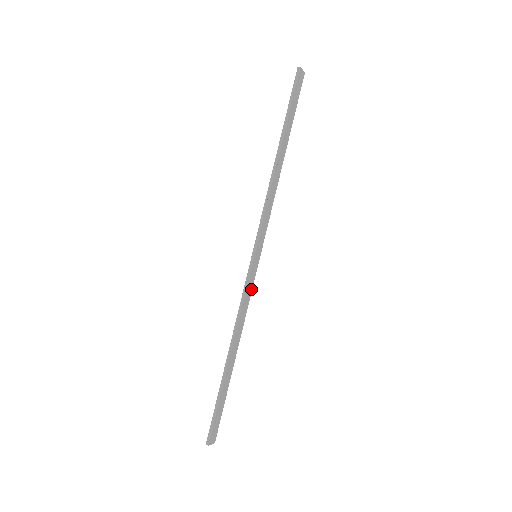
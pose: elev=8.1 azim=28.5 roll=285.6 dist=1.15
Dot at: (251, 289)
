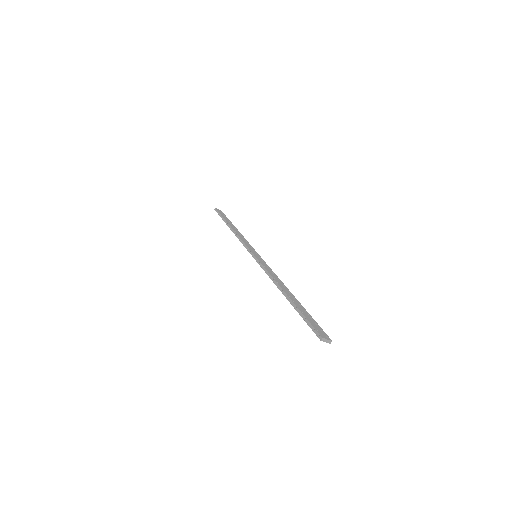
Dot at: (268, 267)
